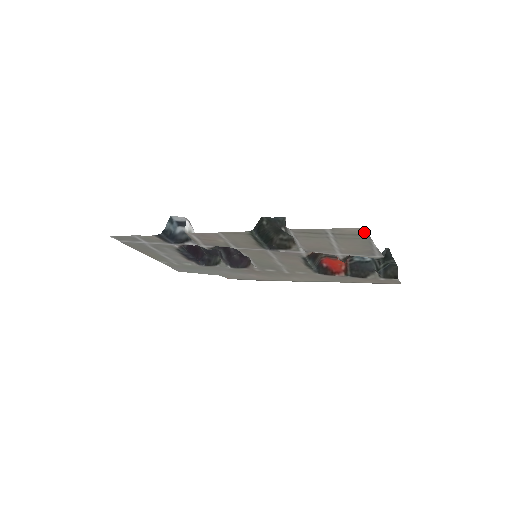
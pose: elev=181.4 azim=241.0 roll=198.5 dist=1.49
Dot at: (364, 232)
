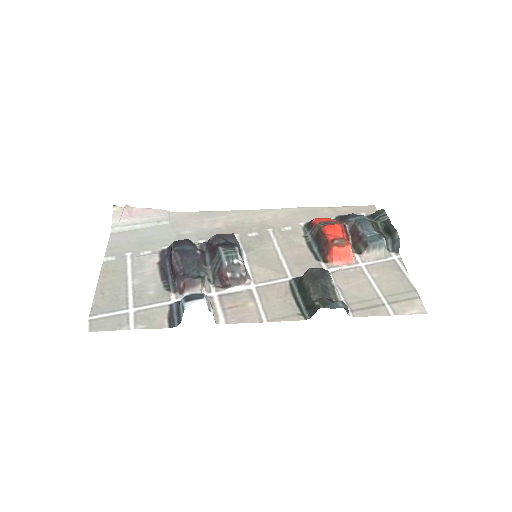
Dot at: (420, 304)
